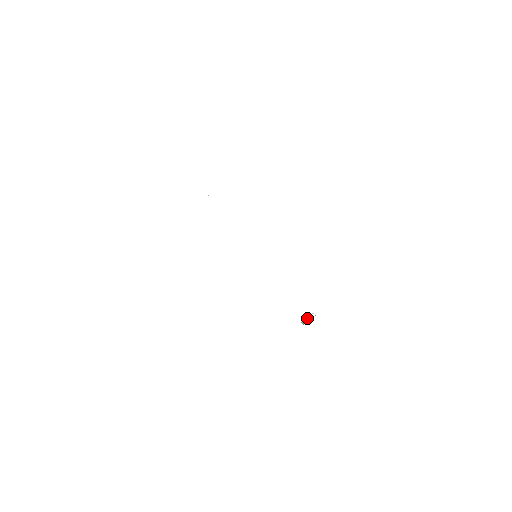
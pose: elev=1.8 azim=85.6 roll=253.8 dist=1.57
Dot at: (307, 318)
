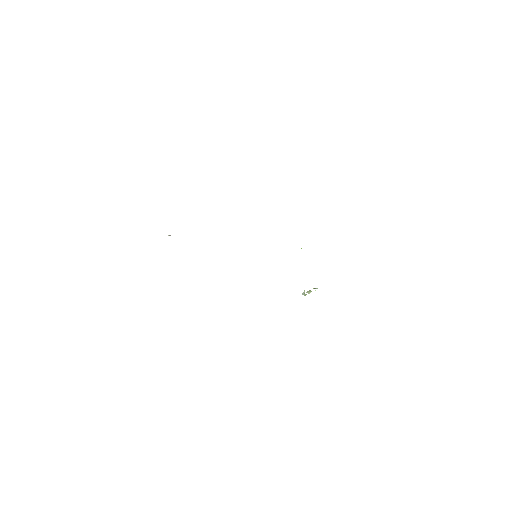
Dot at: (309, 292)
